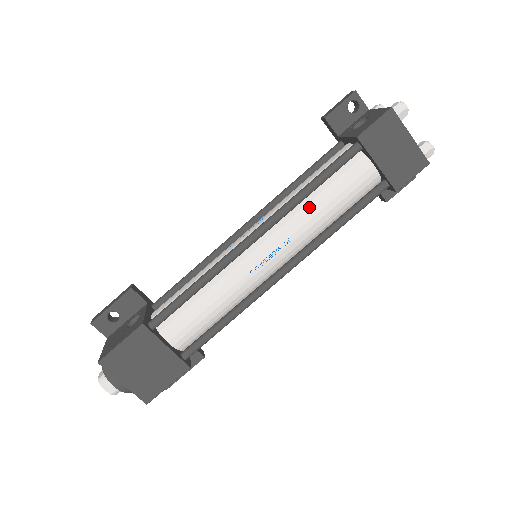
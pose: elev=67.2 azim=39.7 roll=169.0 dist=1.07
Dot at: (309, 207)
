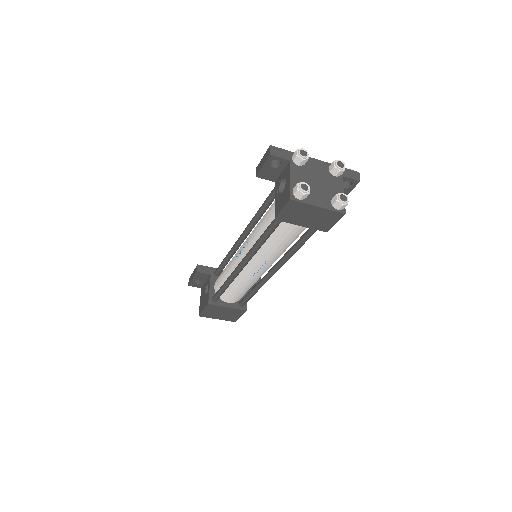
Dot at: (269, 246)
